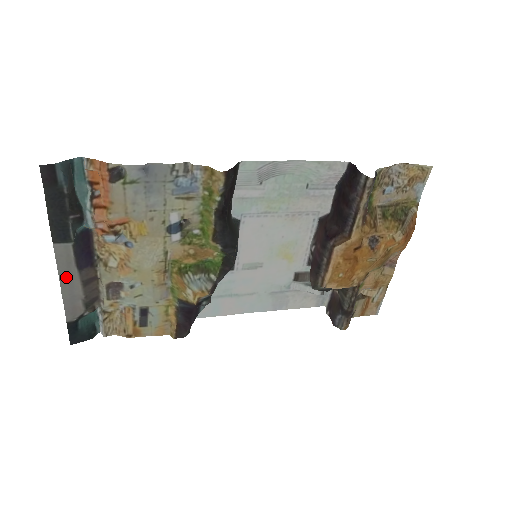
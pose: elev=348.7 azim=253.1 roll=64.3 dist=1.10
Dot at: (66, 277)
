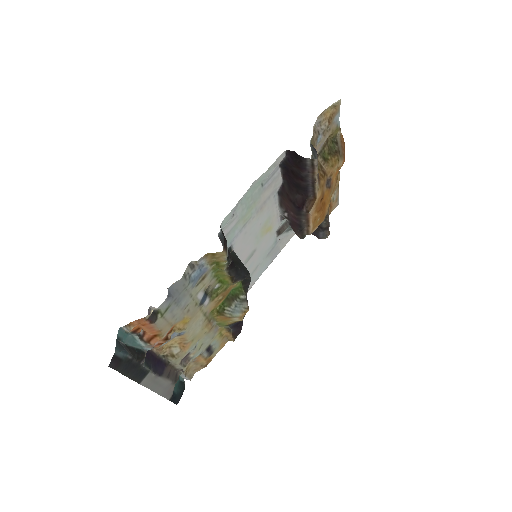
Dot at: (156, 386)
